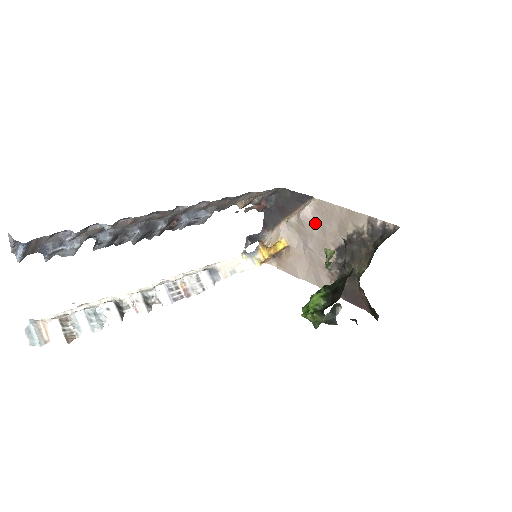
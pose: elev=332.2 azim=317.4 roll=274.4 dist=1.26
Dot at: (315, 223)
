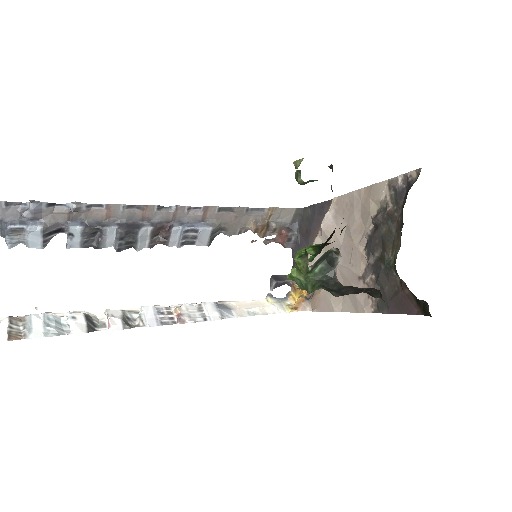
Dot at: (338, 228)
